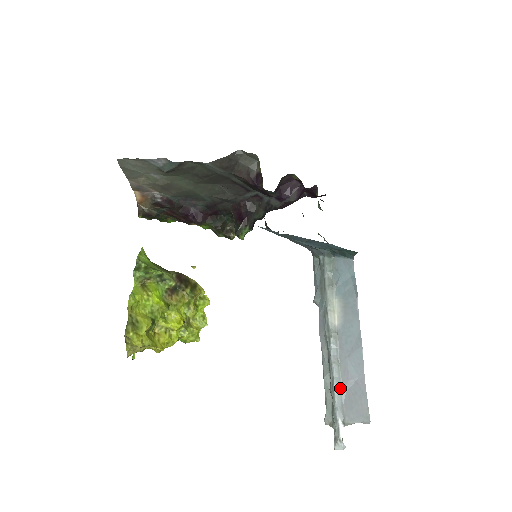
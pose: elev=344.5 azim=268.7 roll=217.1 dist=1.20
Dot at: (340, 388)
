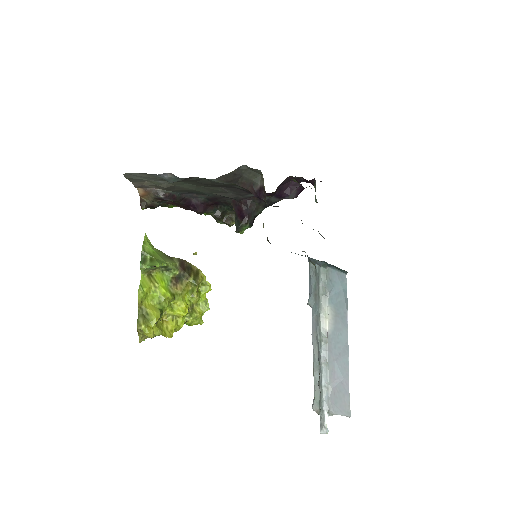
Dot at: (327, 385)
